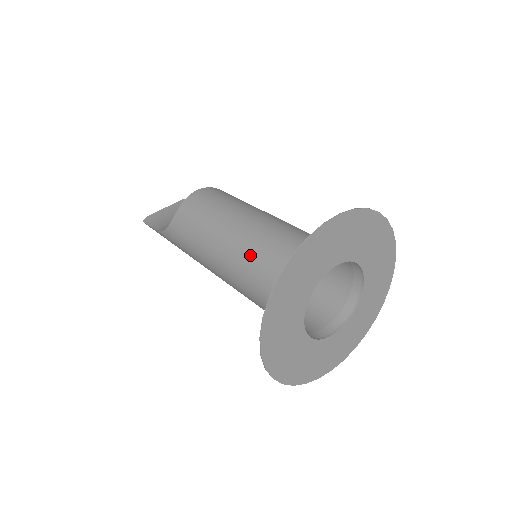
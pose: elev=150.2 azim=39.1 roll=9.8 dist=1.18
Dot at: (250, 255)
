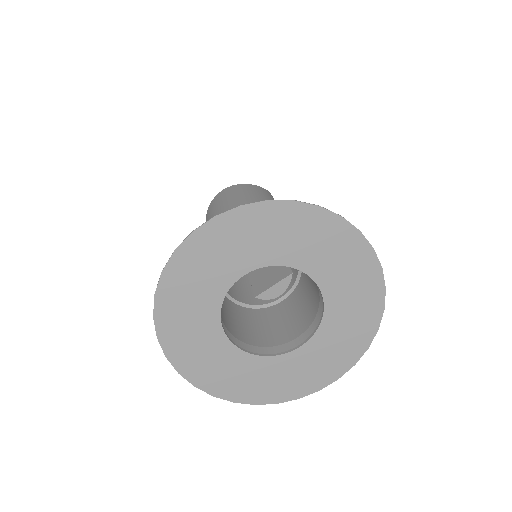
Dot at: occluded
